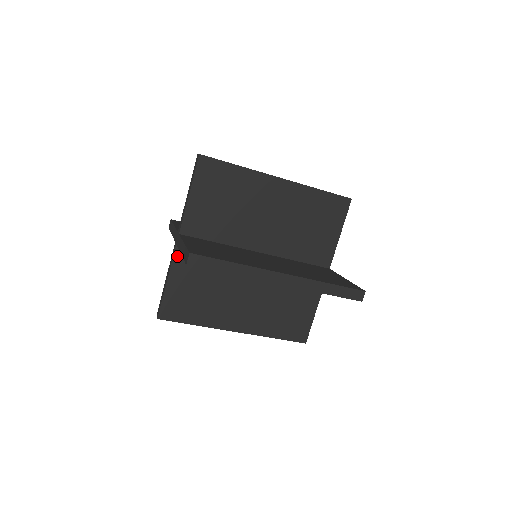
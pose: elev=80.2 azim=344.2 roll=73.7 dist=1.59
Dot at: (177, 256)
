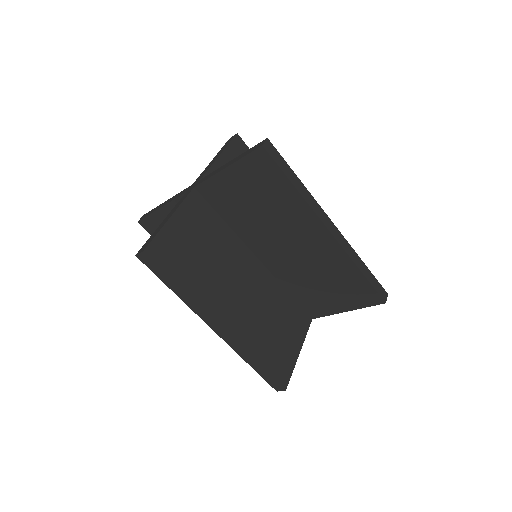
Dot at: occluded
